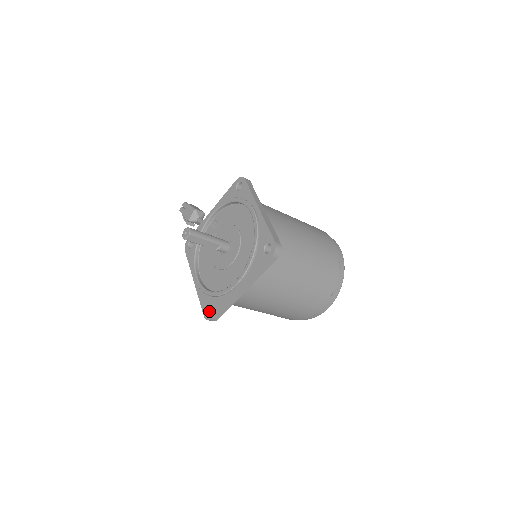
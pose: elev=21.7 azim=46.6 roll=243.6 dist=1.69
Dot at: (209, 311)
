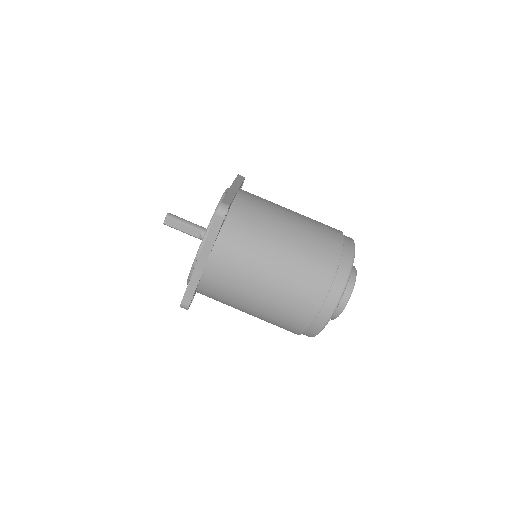
Dot at: occluded
